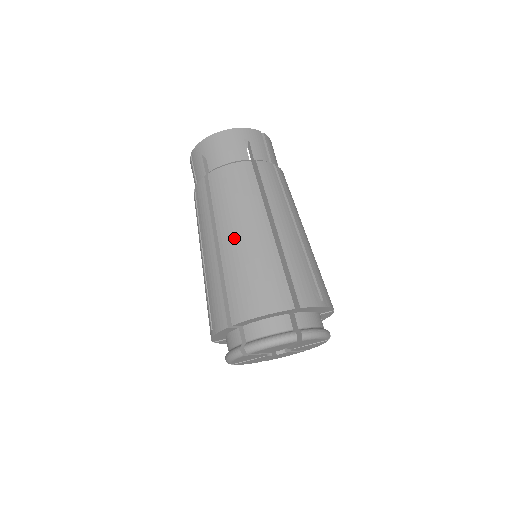
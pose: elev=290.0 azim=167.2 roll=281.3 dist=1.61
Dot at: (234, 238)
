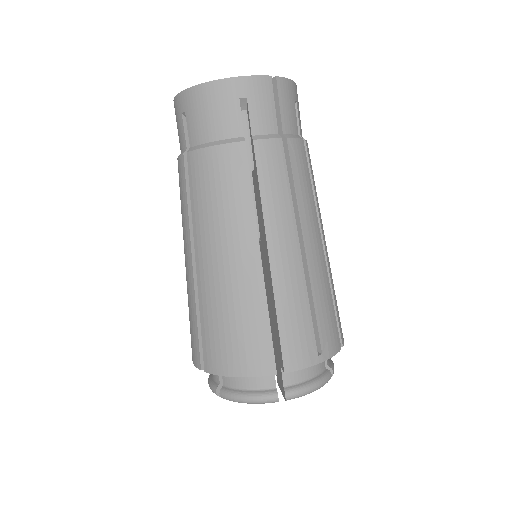
Dot at: (212, 265)
